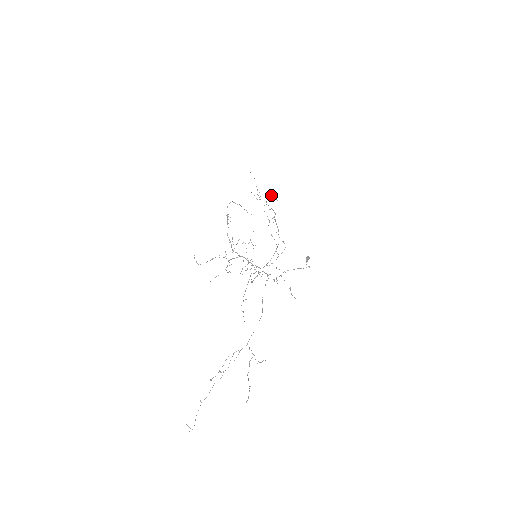
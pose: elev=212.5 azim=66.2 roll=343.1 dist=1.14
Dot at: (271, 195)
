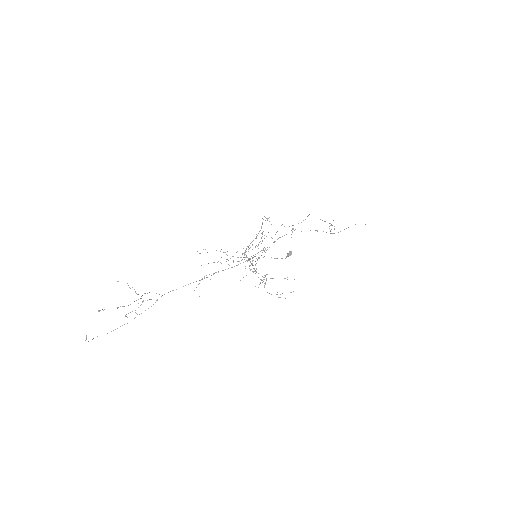
Dot at: occluded
